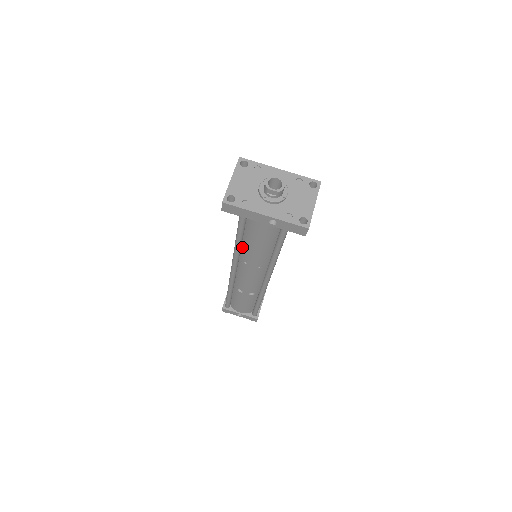
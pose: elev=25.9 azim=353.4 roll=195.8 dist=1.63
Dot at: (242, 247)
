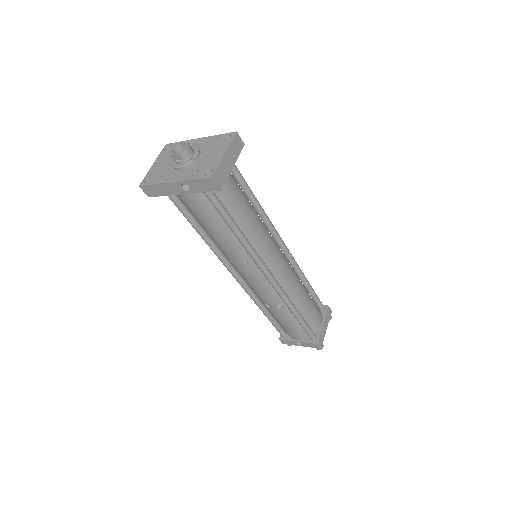
Dot at: (214, 241)
